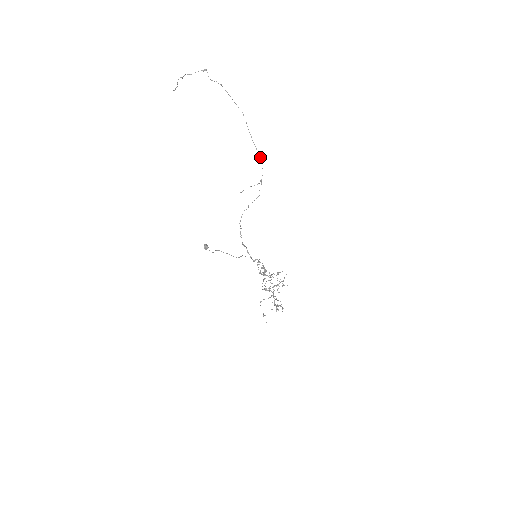
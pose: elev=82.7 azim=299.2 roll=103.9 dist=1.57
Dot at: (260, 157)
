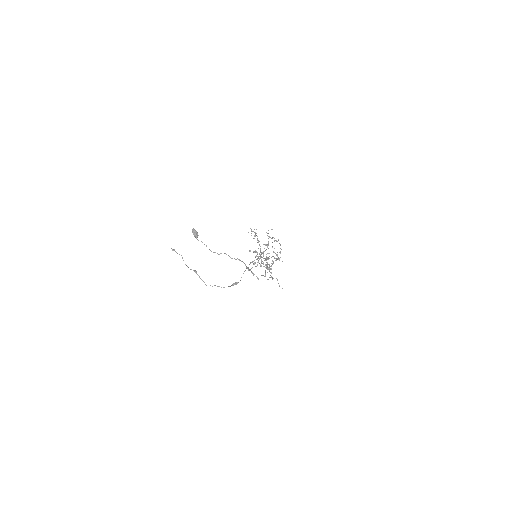
Dot at: (280, 245)
